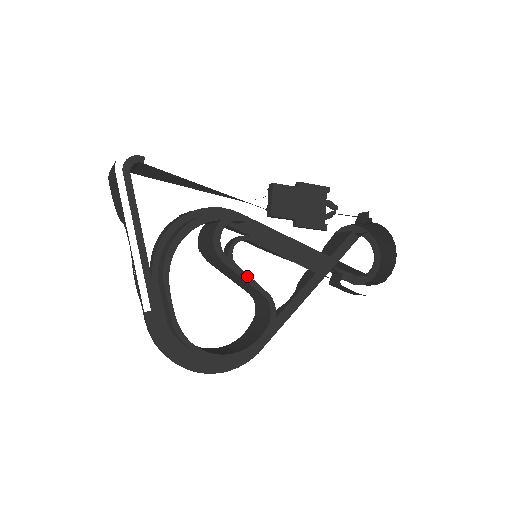
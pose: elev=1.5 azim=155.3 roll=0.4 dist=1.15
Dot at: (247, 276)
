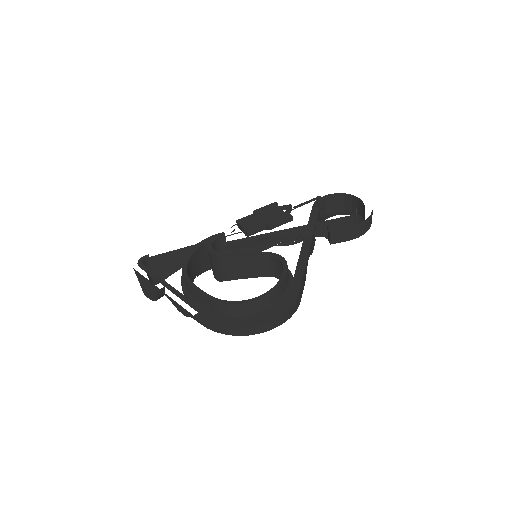
Dot at: (246, 253)
